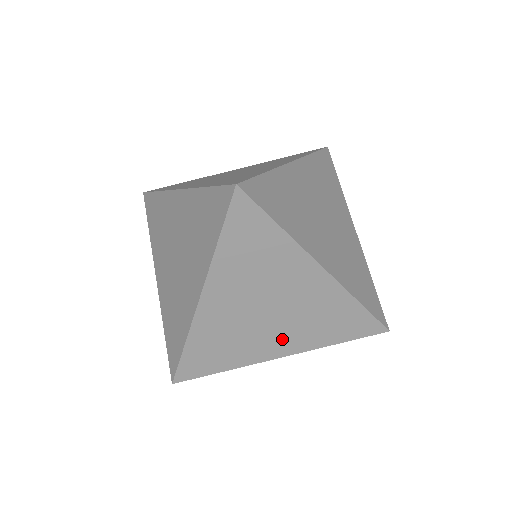
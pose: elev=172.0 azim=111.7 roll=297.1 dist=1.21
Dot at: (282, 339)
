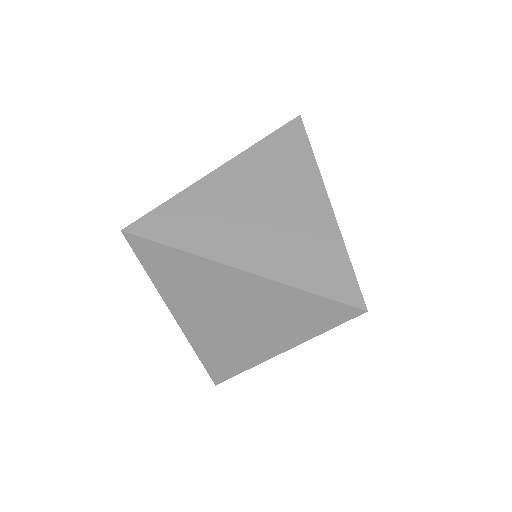
Dot at: (266, 338)
